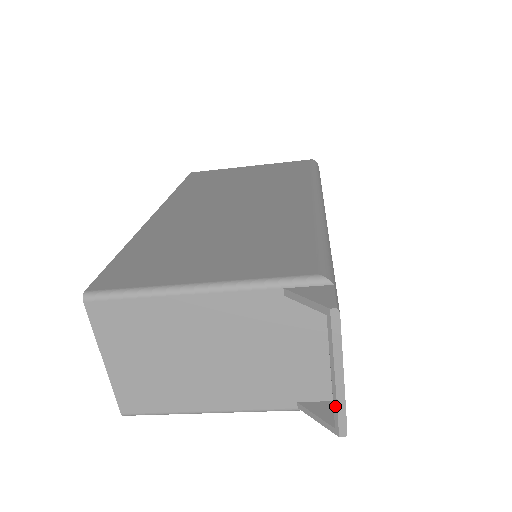
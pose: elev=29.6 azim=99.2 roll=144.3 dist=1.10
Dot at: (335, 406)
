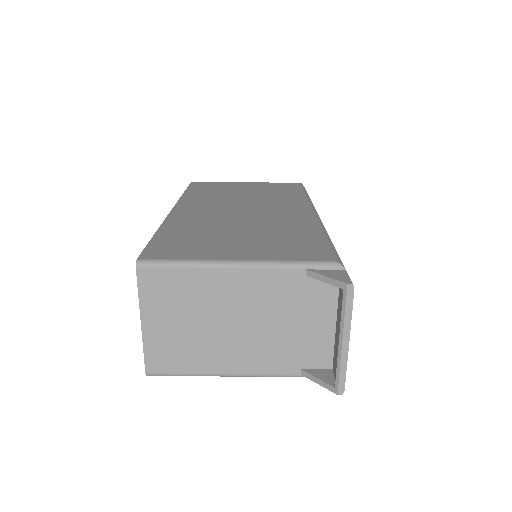
Dot at: (338, 367)
